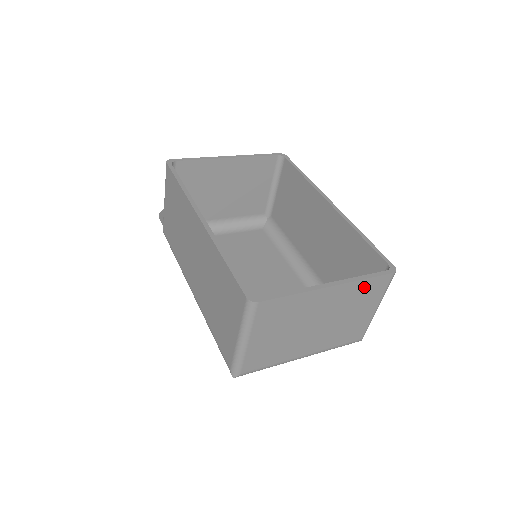
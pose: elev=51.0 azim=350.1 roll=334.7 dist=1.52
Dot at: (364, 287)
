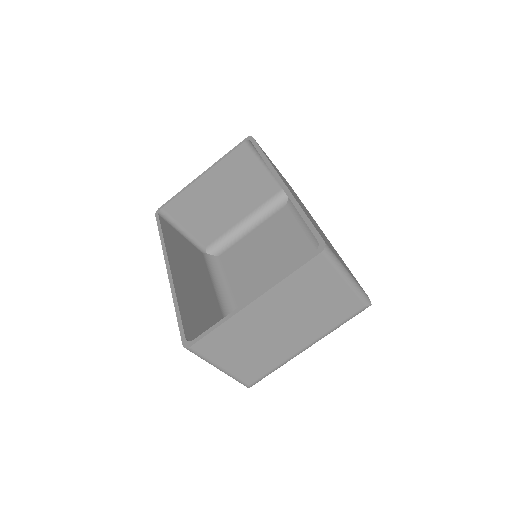
Dot at: (298, 280)
